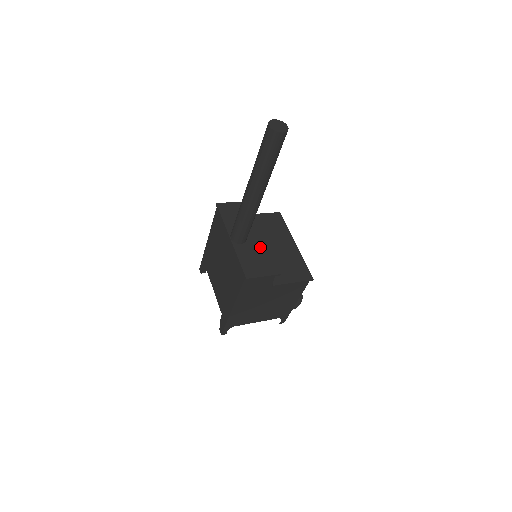
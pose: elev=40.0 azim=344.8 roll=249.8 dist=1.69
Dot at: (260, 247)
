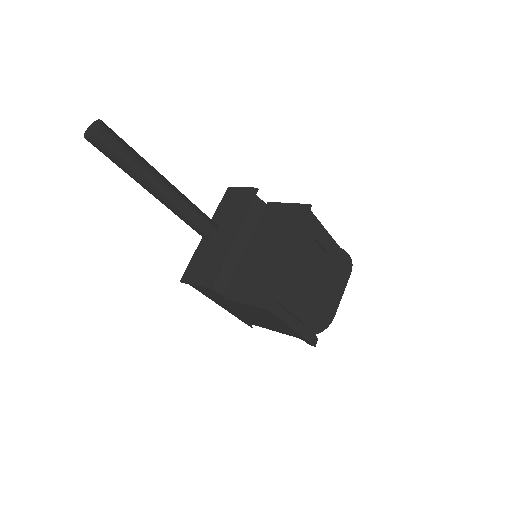
Dot at: (219, 249)
